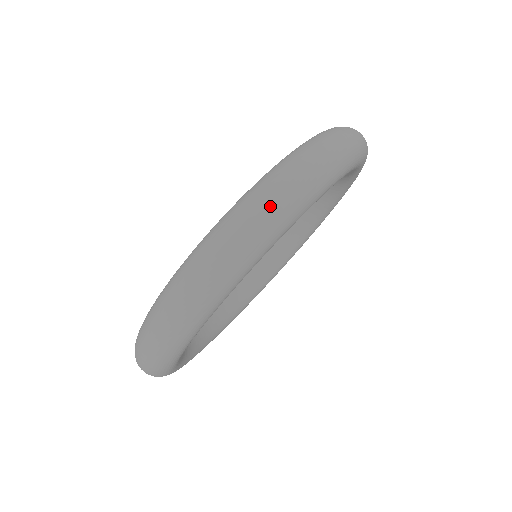
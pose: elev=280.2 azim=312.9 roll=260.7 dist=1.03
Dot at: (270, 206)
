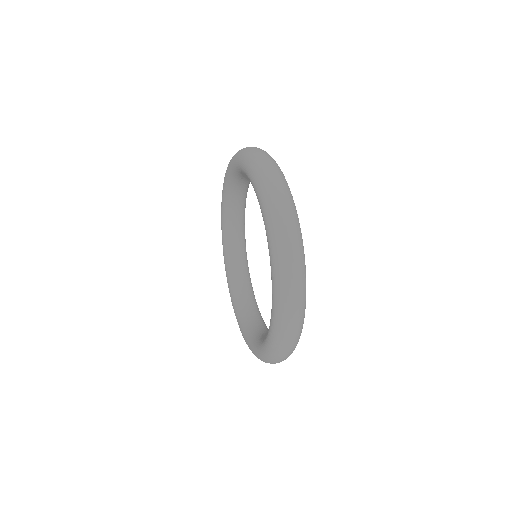
Dot at: (255, 147)
